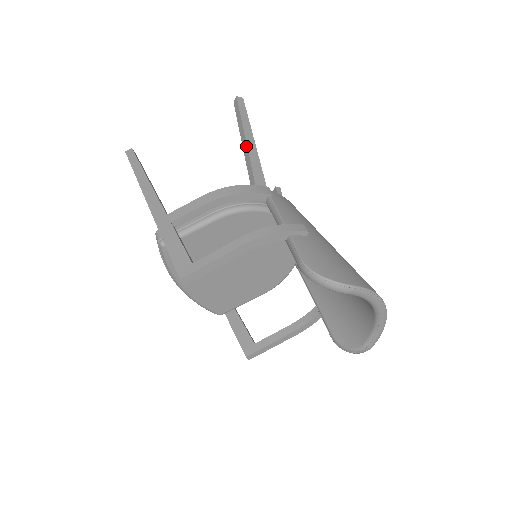
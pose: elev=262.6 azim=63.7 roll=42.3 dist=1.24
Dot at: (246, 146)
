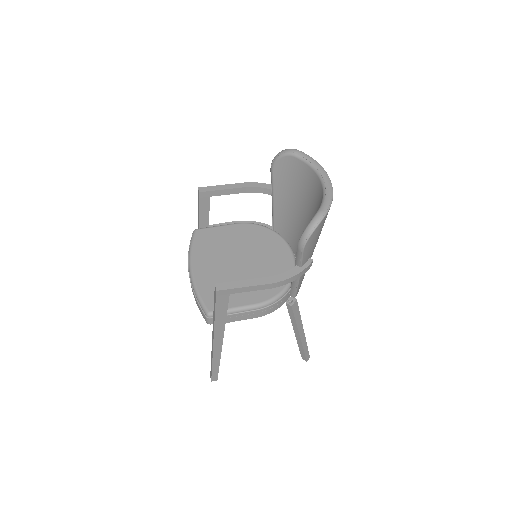
Dot at: occluded
